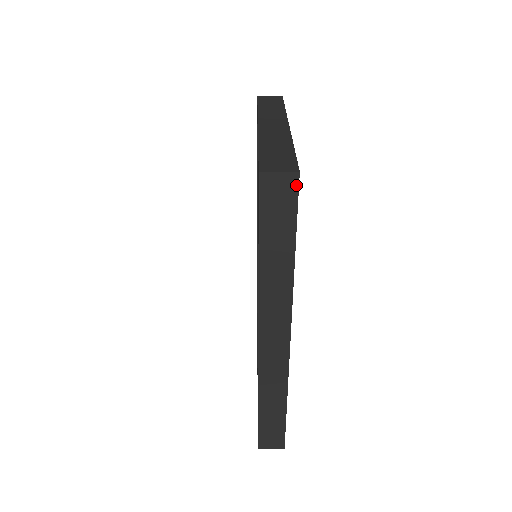
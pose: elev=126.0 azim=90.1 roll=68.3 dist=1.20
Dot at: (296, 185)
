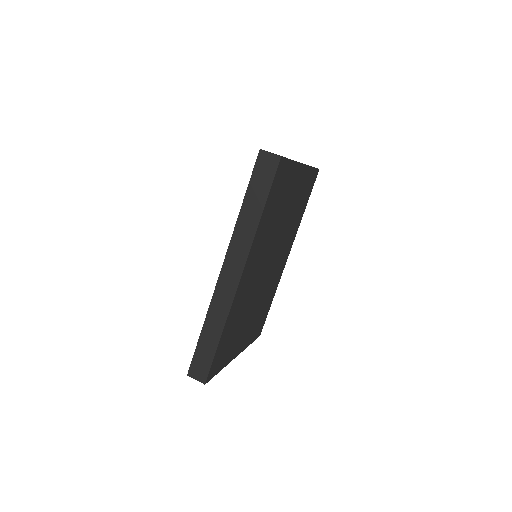
Dot at: (277, 164)
